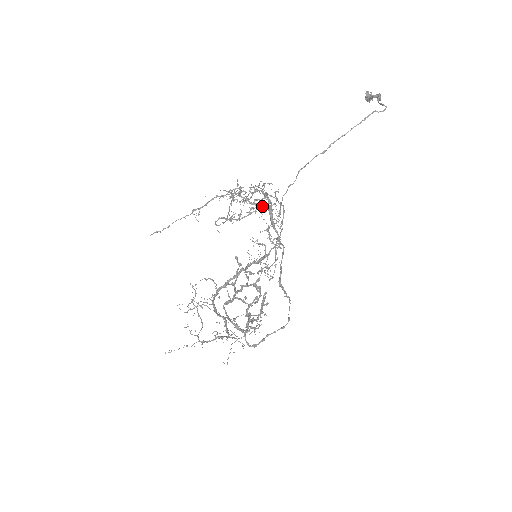
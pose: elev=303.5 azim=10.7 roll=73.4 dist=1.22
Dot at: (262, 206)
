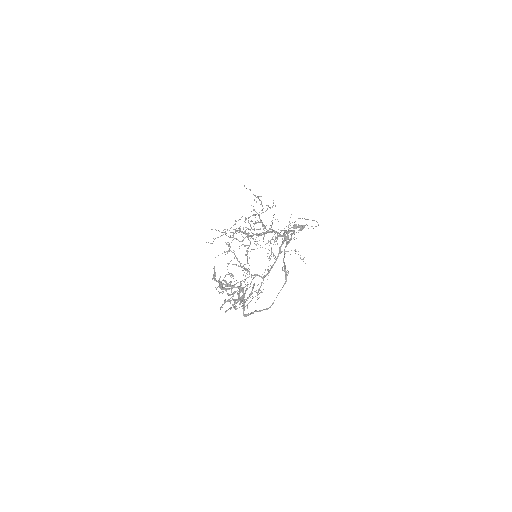
Dot at: occluded
